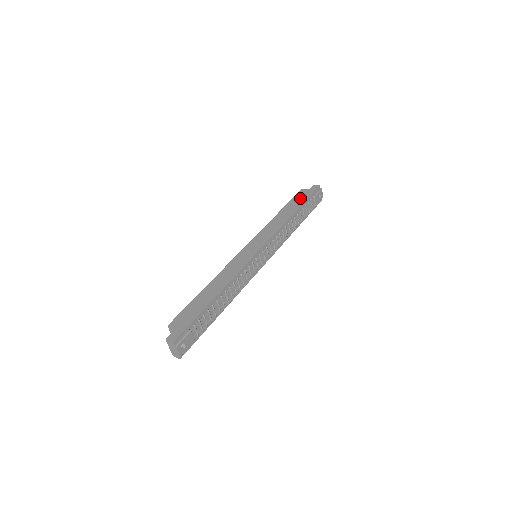
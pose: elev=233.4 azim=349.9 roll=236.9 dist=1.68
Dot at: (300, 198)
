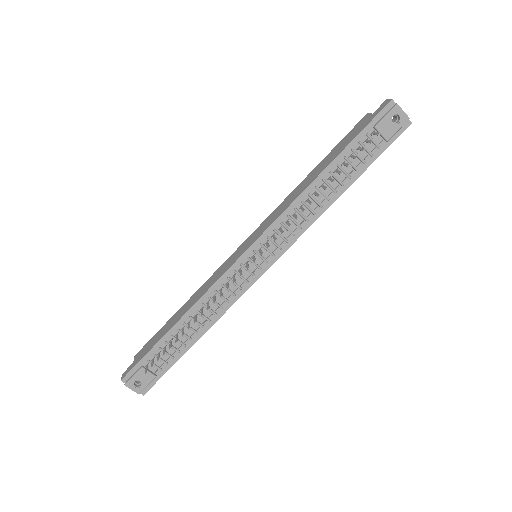
Dot at: (348, 137)
